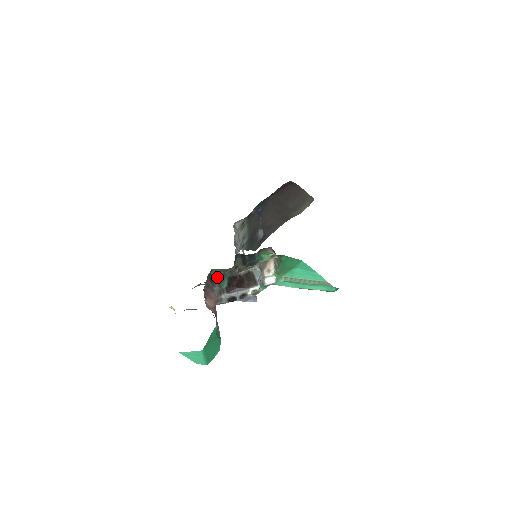
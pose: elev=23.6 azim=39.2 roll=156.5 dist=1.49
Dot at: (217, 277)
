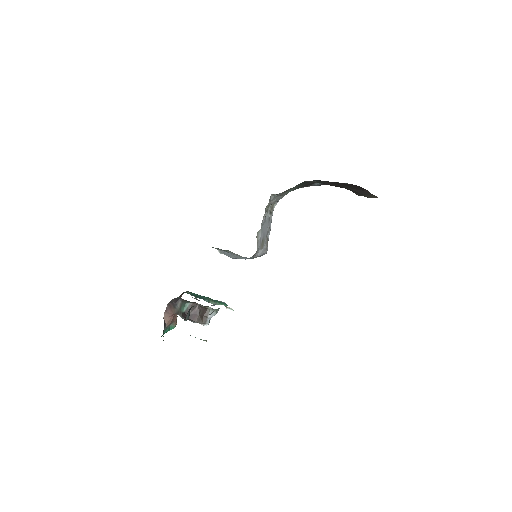
Dot at: (182, 299)
